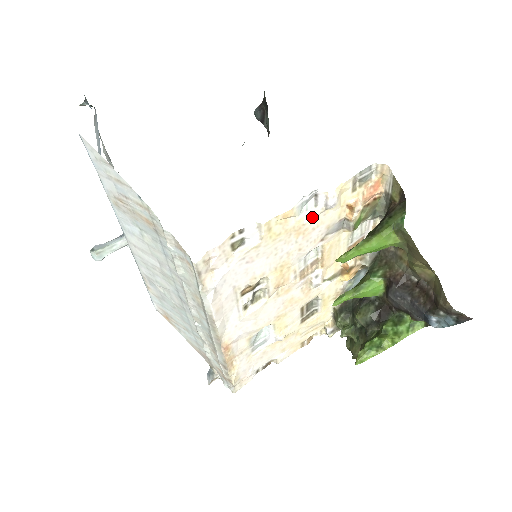
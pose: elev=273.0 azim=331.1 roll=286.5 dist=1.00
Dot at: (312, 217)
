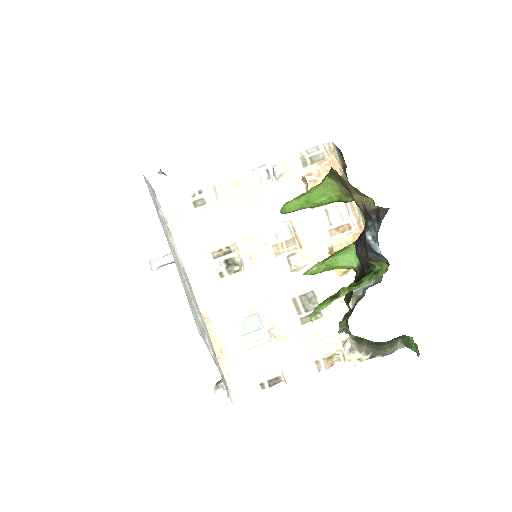
Dot at: (265, 187)
